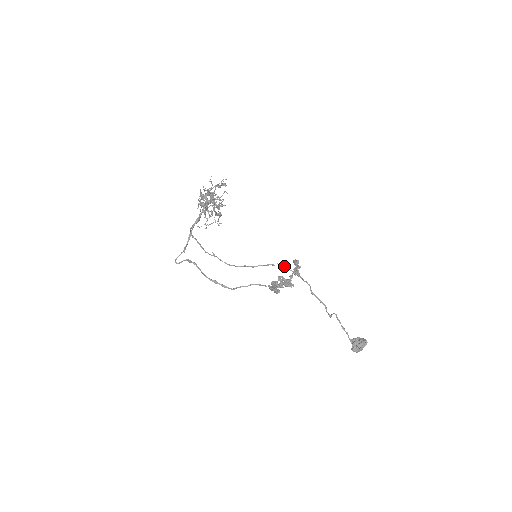
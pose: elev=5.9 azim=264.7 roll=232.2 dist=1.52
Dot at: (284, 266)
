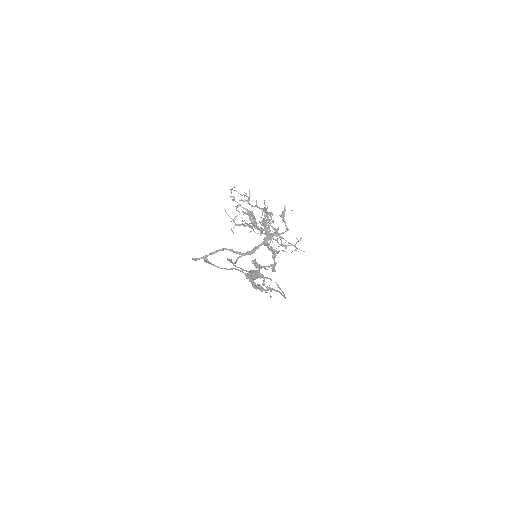
Dot at: (280, 288)
